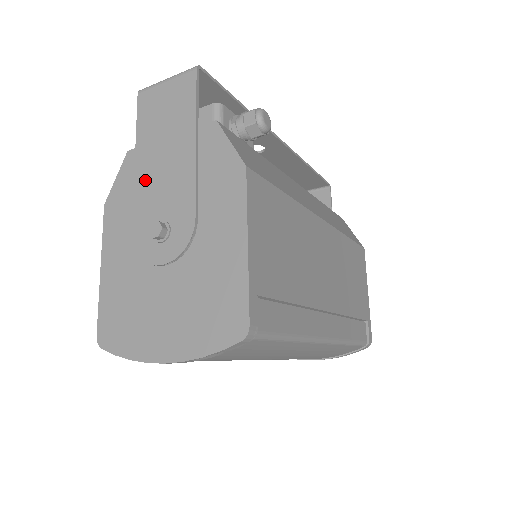
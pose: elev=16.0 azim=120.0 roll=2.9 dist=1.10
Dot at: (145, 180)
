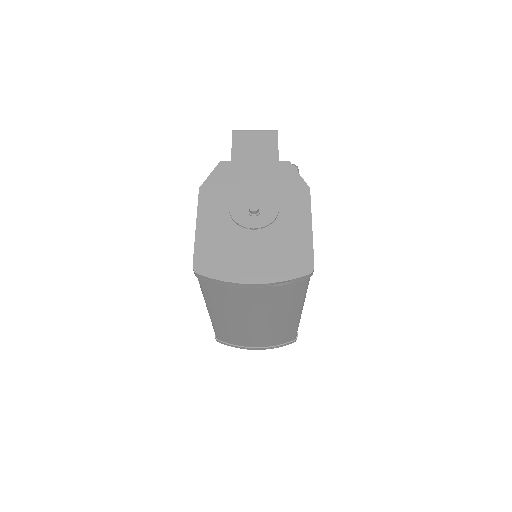
Dot at: (240, 180)
